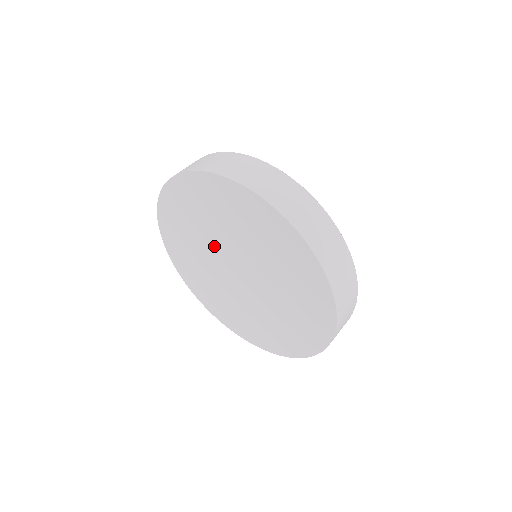
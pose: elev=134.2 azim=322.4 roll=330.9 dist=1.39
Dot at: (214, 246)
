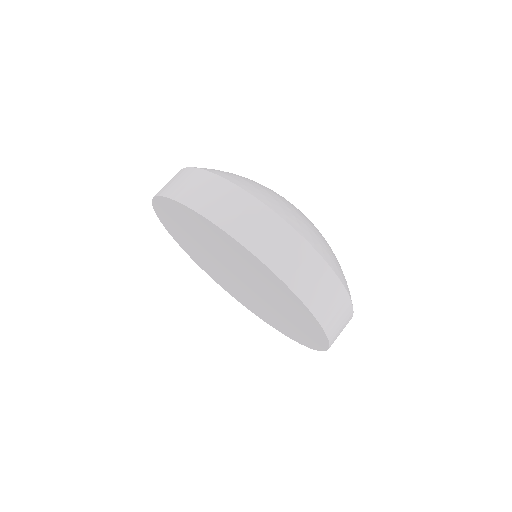
Dot at: (226, 260)
